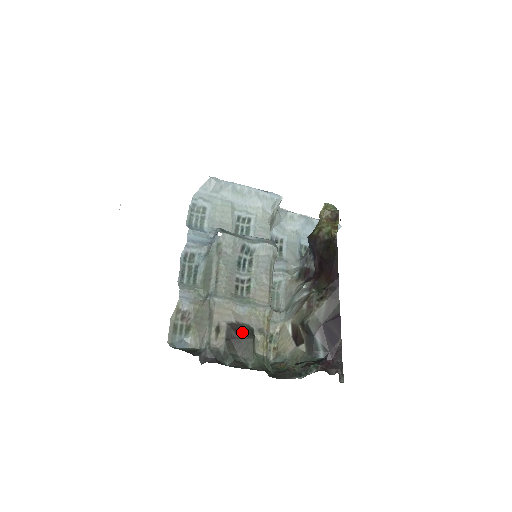
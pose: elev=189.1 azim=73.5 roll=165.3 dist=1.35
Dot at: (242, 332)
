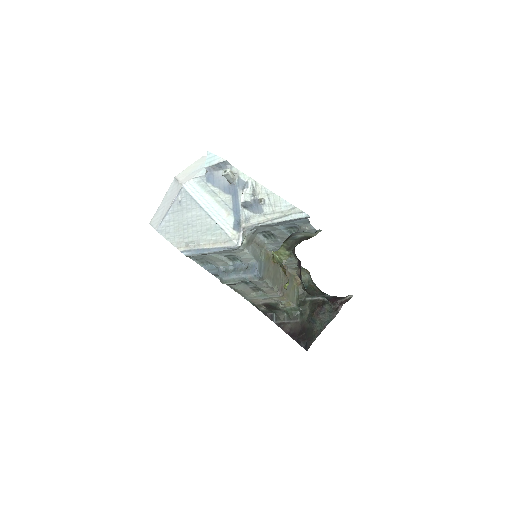
Dot at: (271, 306)
